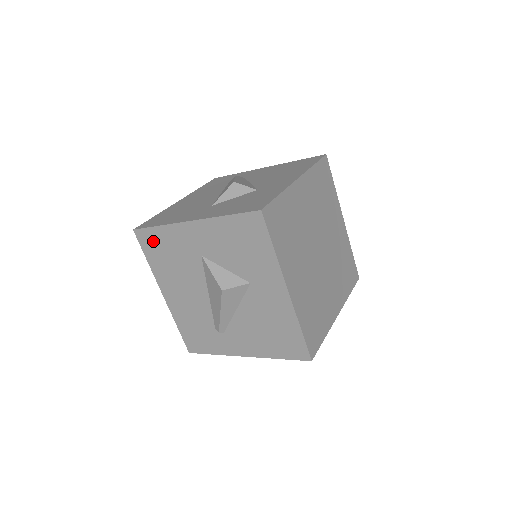
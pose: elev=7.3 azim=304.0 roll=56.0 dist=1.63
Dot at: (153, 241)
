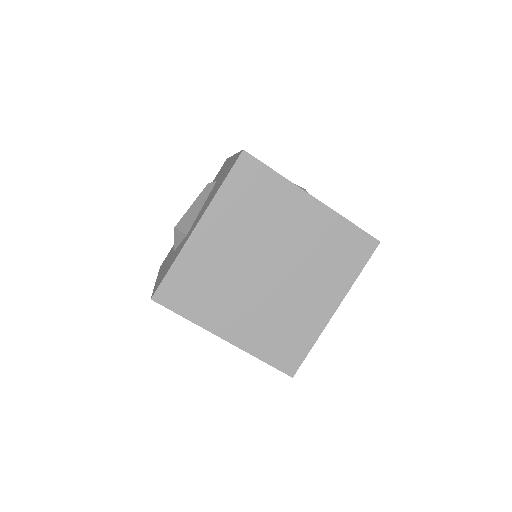
Dot at: occluded
